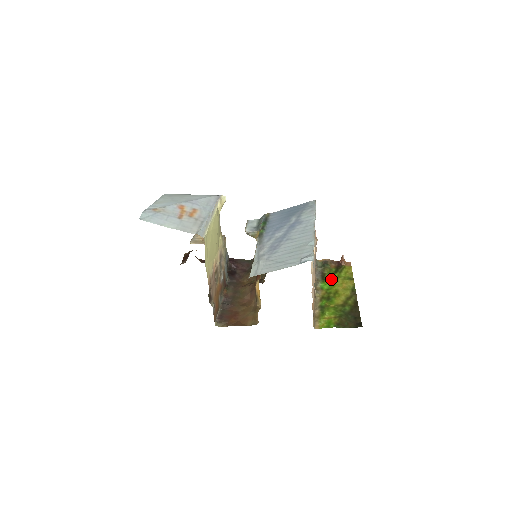
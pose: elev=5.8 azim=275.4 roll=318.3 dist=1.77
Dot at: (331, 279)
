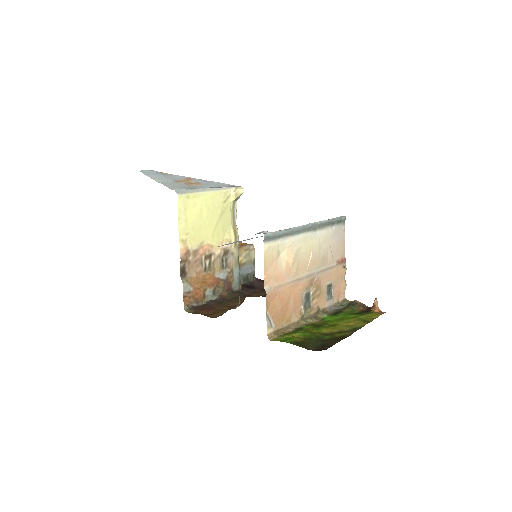
Dot at: (343, 316)
